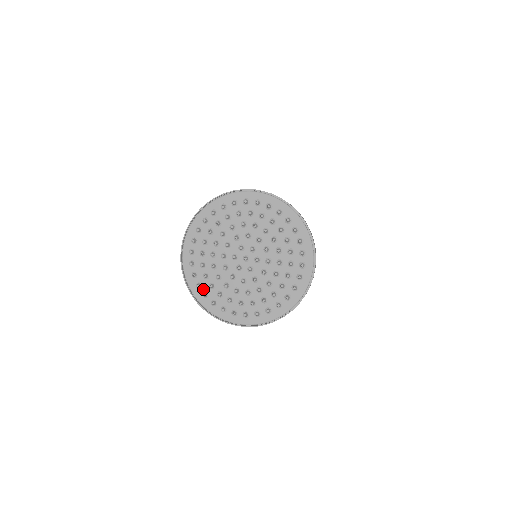
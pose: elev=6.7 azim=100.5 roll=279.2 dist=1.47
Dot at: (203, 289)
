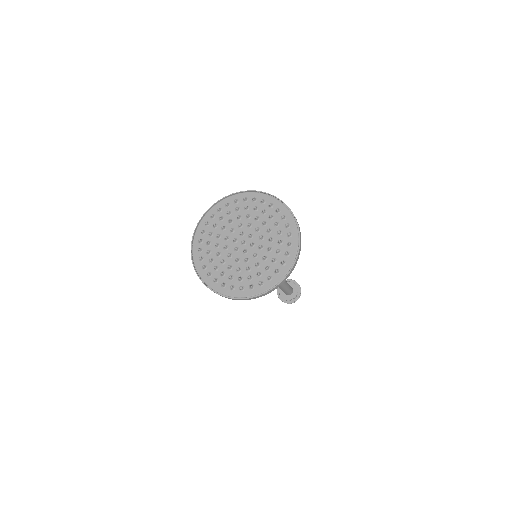
Dot at: (204, 262)
